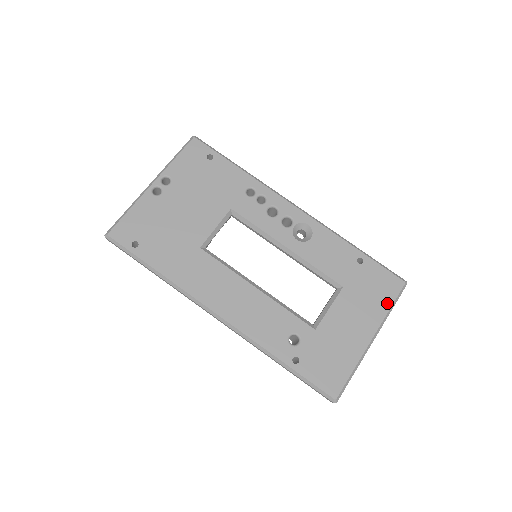
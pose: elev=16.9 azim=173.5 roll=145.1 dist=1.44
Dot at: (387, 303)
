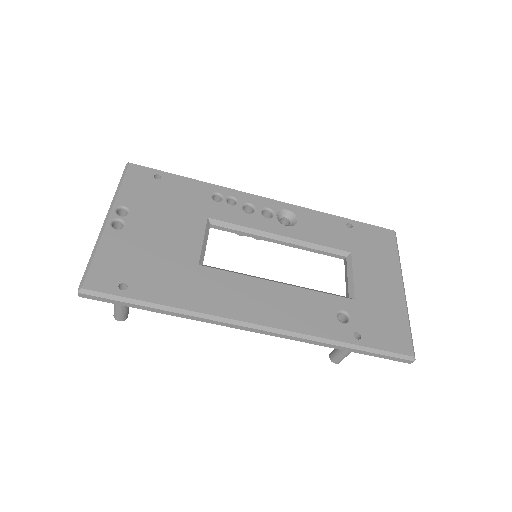
Dot at: (393, 253)
